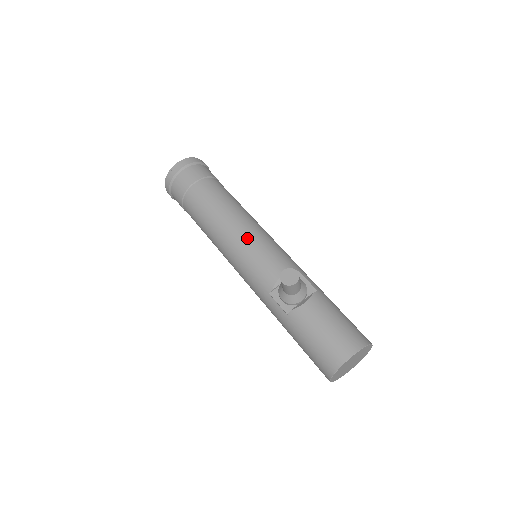
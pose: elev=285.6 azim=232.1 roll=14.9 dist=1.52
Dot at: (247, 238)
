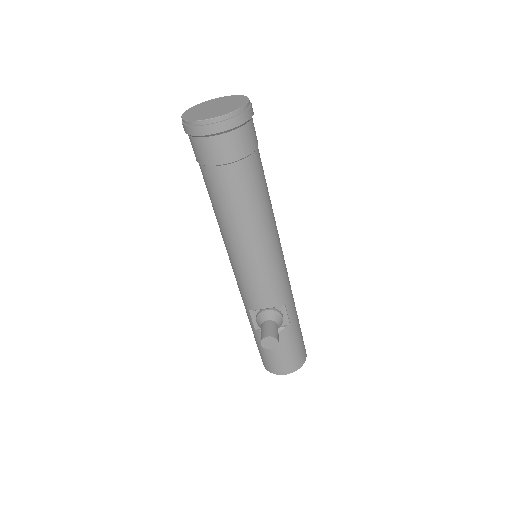
Dot at: (254, 262)
